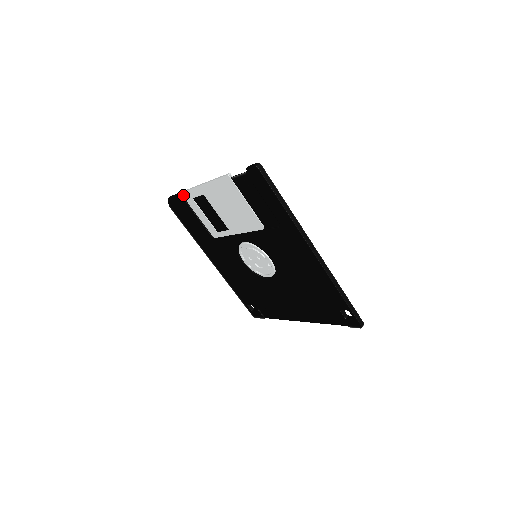
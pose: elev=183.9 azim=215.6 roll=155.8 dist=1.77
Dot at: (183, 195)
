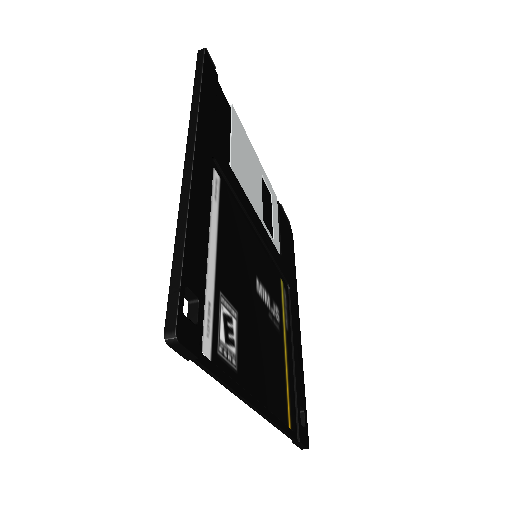
Dot at: occluded
